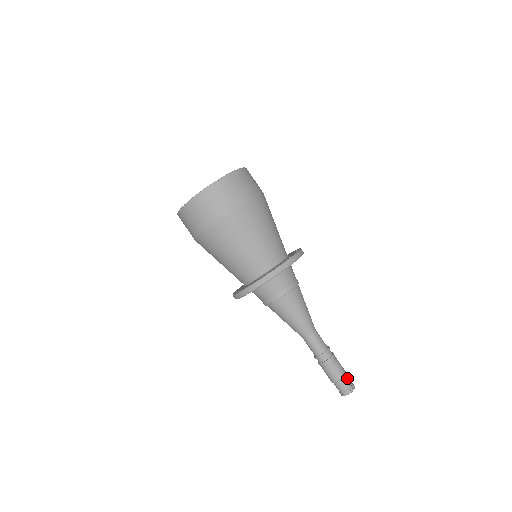
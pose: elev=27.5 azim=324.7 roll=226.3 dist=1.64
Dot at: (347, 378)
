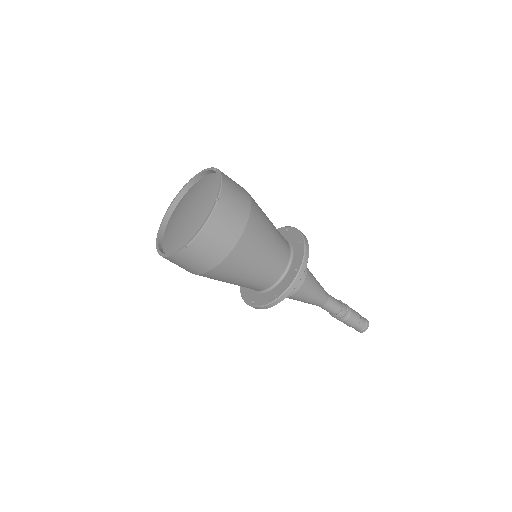
Dot at: (361, 316)
